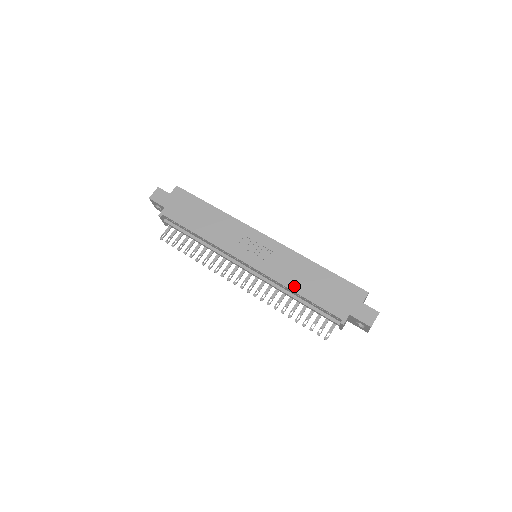
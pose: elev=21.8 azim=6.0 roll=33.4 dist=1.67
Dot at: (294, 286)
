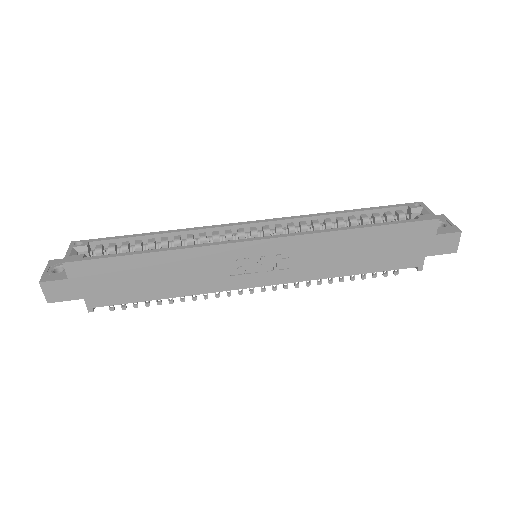
Dot at: (339, 271)
